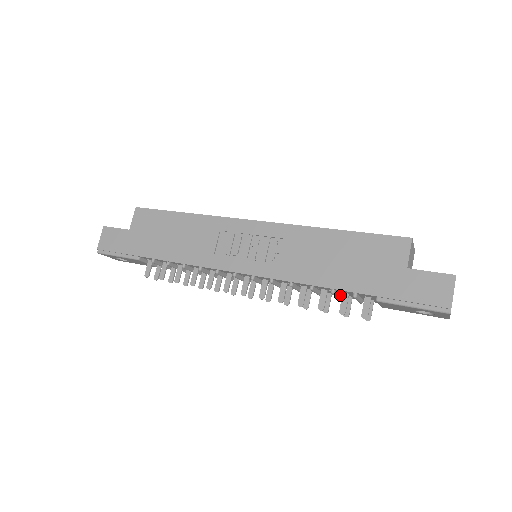
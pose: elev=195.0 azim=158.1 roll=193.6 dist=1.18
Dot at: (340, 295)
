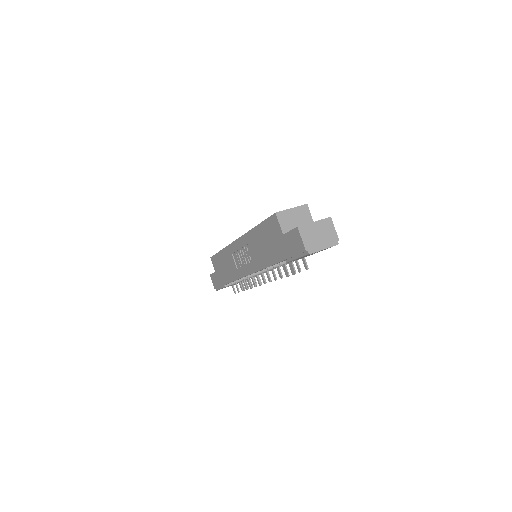
Dot at: occluded
